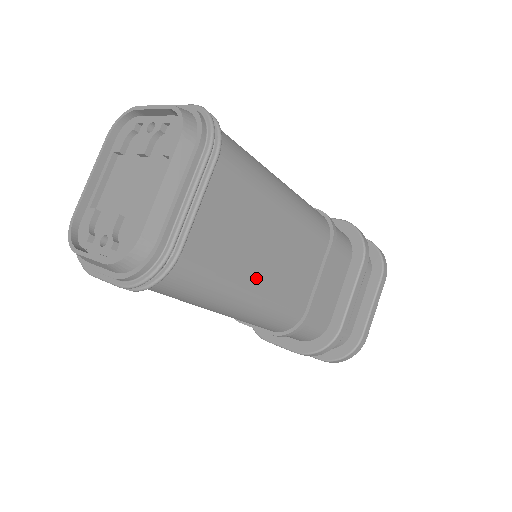
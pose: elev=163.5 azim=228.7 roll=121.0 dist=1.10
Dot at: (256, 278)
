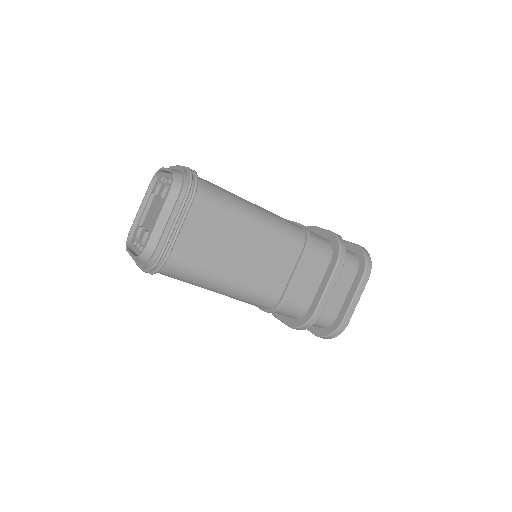
Dot at: (232, 271)
